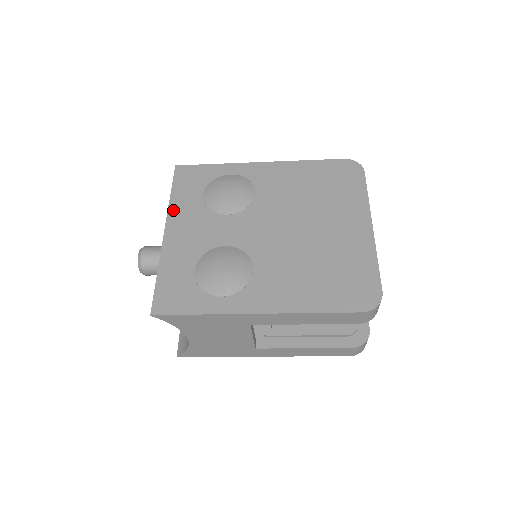
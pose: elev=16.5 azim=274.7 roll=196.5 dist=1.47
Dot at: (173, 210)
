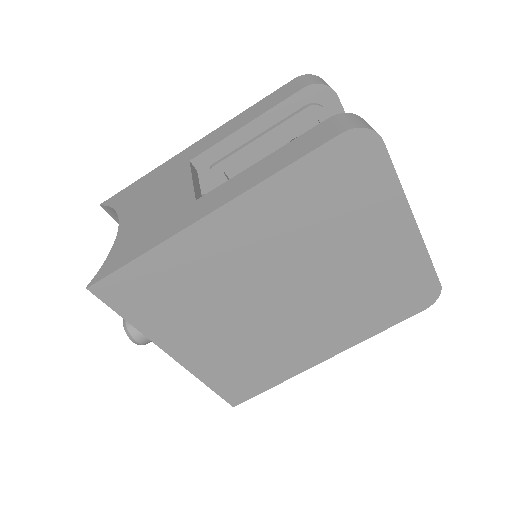
Dot at: occluded
